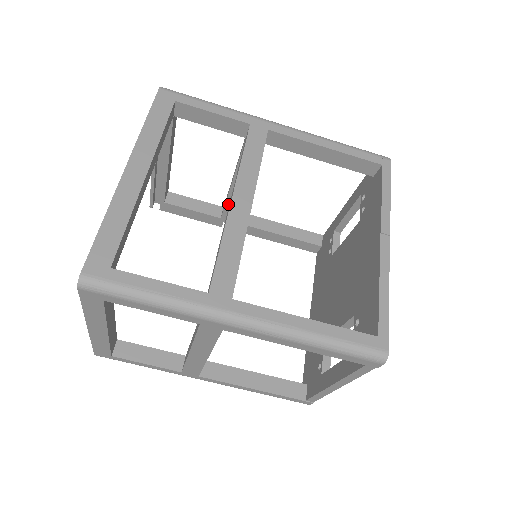
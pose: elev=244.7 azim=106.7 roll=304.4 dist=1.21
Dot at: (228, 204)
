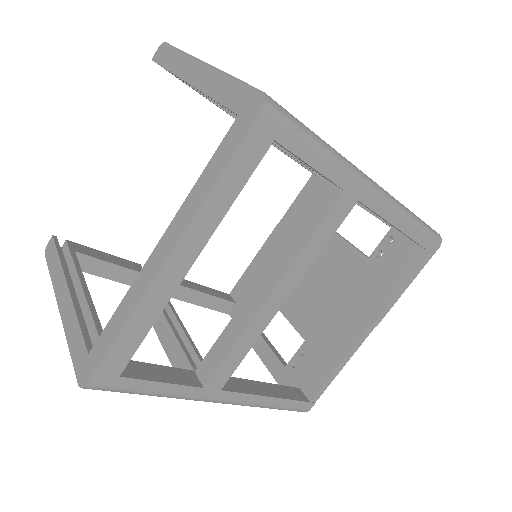
Dot at: occluded
